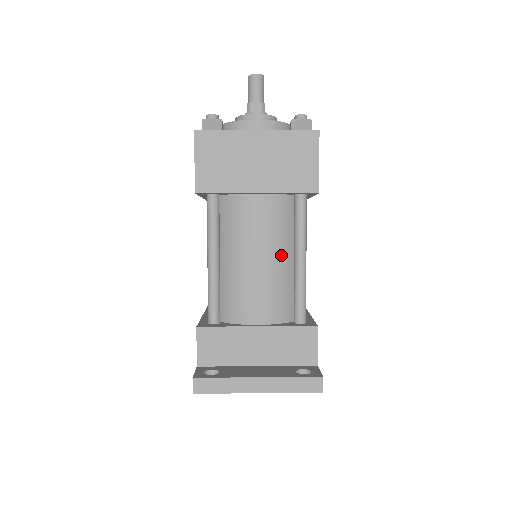
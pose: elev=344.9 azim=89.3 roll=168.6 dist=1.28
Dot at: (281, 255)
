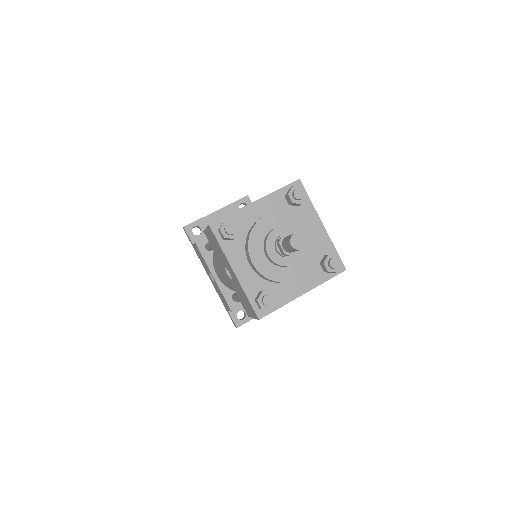
Dot at: occluded
